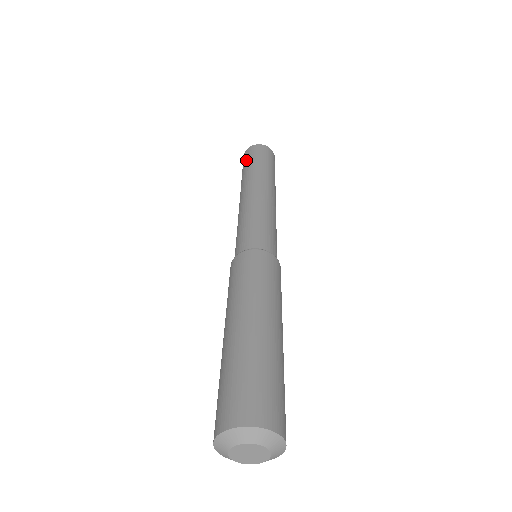
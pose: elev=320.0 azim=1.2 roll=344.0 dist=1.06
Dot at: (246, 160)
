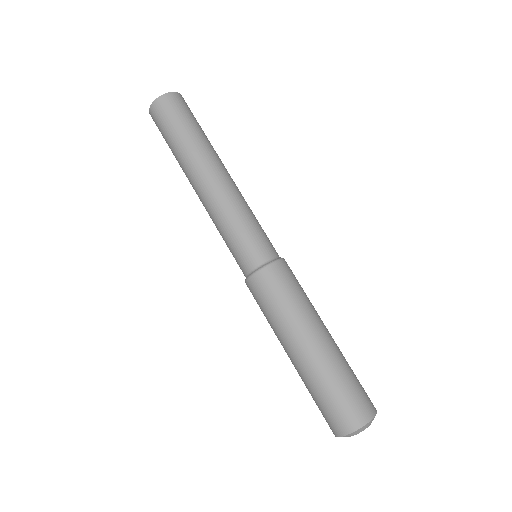
Dot at: (166, 125)
